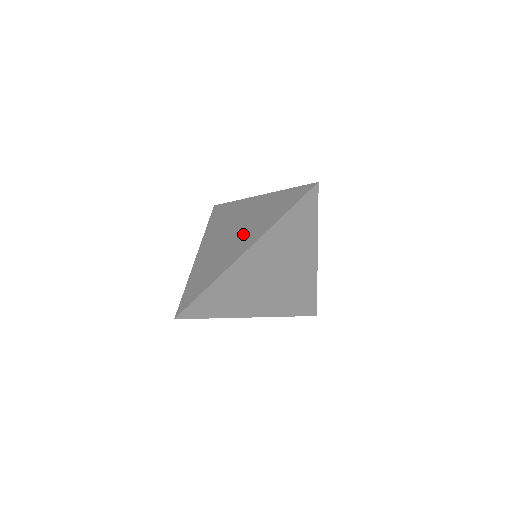
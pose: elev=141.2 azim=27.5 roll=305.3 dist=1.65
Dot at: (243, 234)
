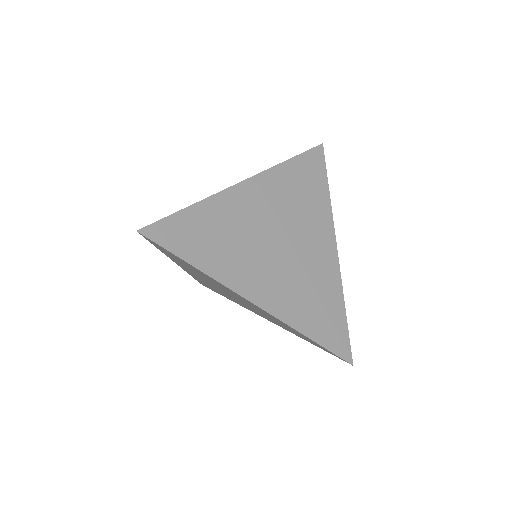
Dot at: (280, 272)
